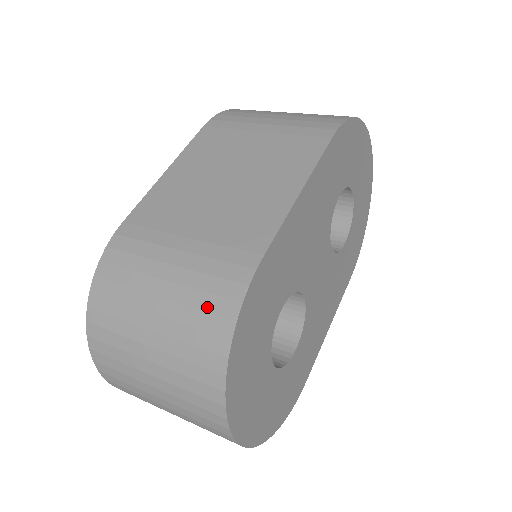
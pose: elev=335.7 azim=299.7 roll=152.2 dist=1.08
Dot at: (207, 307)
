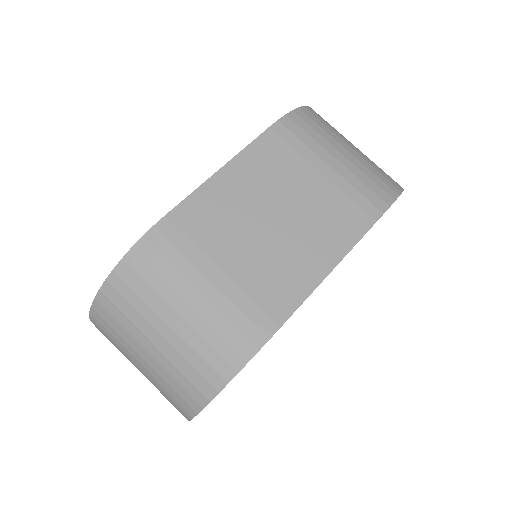
Dot at: (218, 348)
